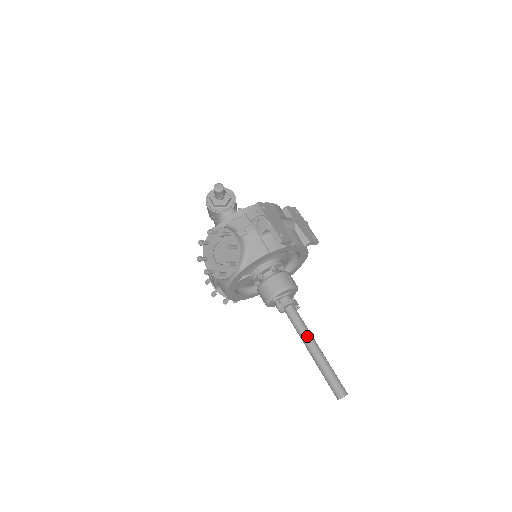
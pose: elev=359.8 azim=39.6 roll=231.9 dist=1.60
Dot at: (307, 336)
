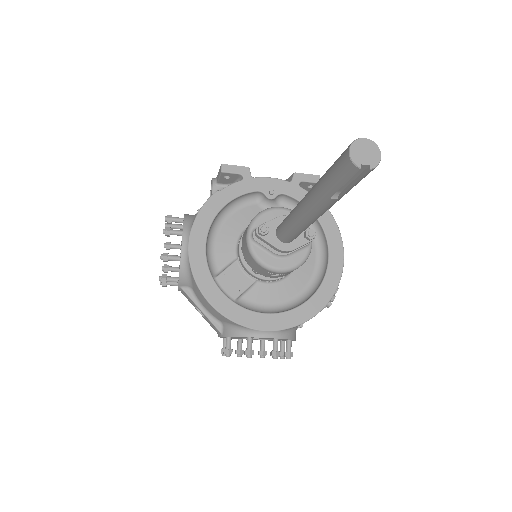
Dot at: (297, 205)
